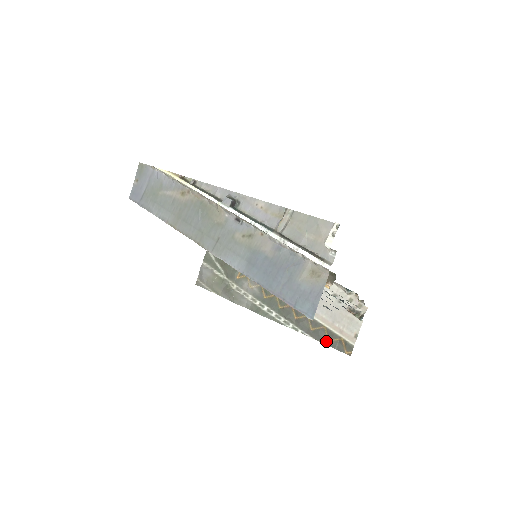
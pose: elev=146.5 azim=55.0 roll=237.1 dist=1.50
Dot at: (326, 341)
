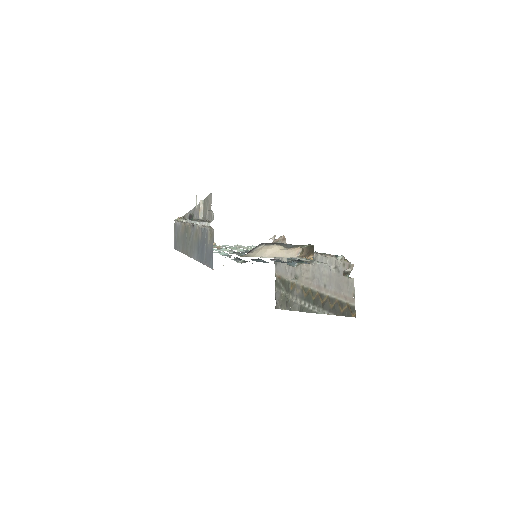
Dot at: (340, 312)
